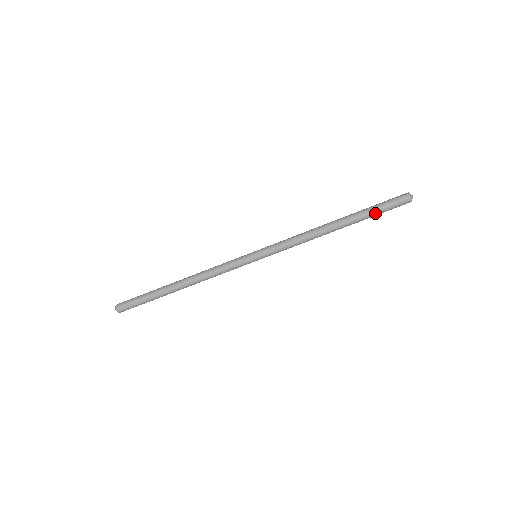
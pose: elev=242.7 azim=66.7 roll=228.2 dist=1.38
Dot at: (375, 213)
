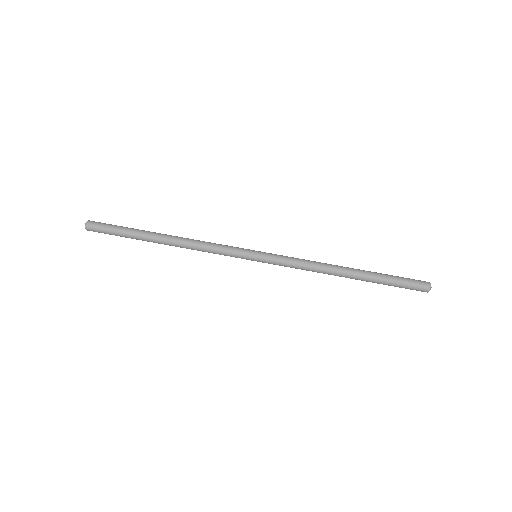
Dot at: (391, 278)
